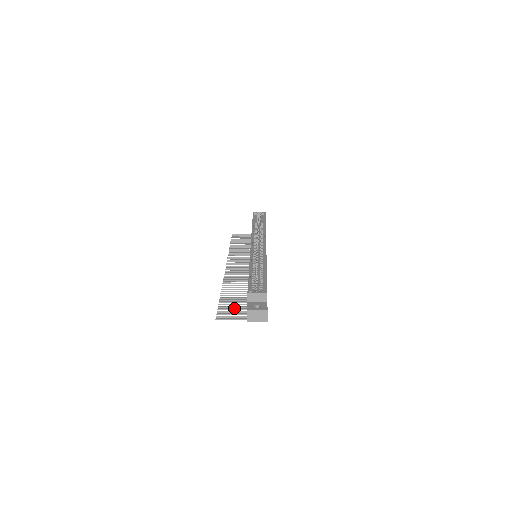
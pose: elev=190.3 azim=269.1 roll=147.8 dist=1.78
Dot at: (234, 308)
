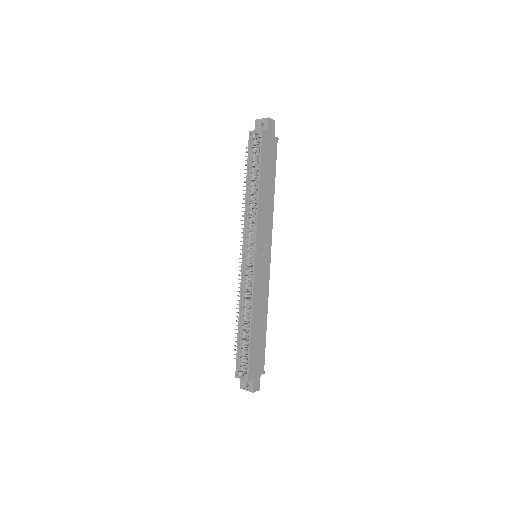
Dot at: occluded
